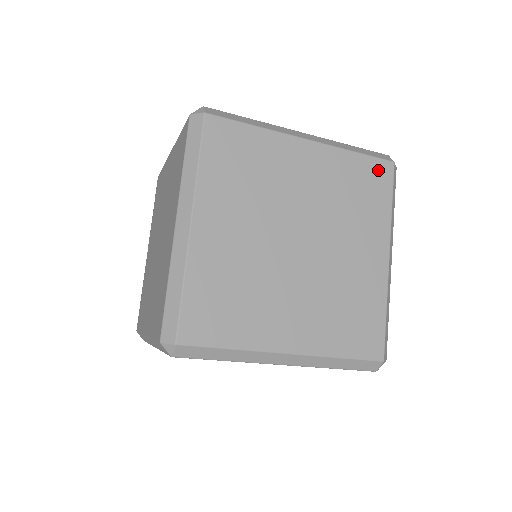
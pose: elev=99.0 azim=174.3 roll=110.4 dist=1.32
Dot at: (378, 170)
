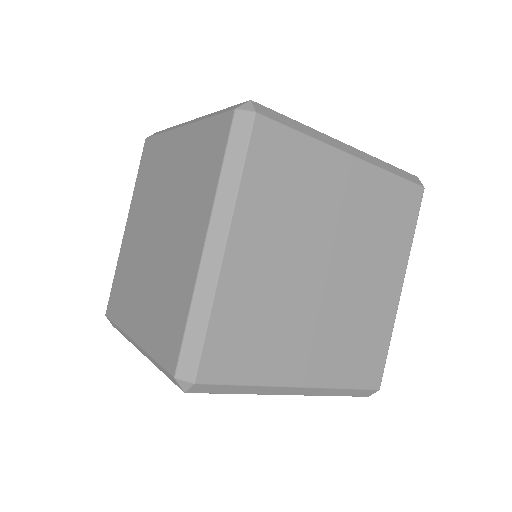
Dot at: (409, 195)
